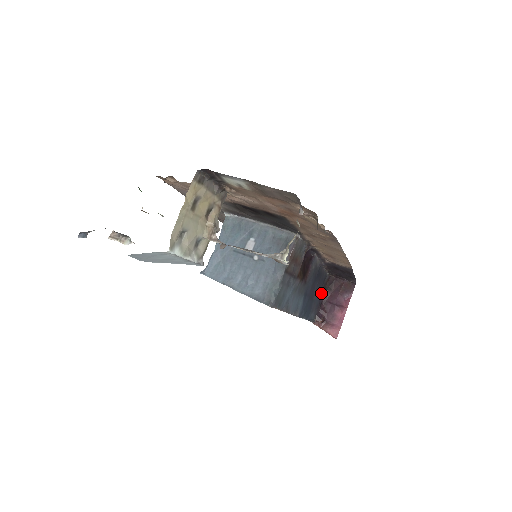
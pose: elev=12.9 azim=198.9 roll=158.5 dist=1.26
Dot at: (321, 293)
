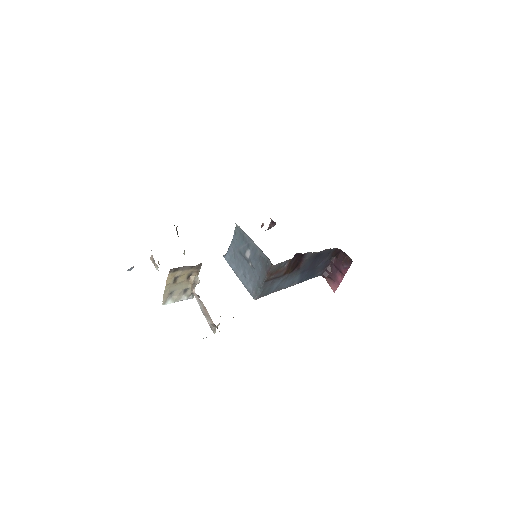
Dot at: (327, 260)
